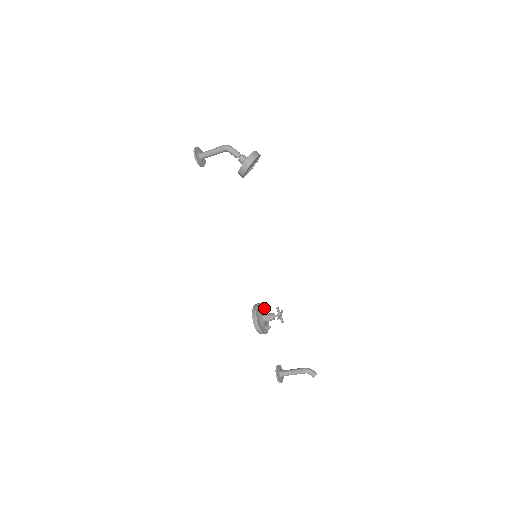
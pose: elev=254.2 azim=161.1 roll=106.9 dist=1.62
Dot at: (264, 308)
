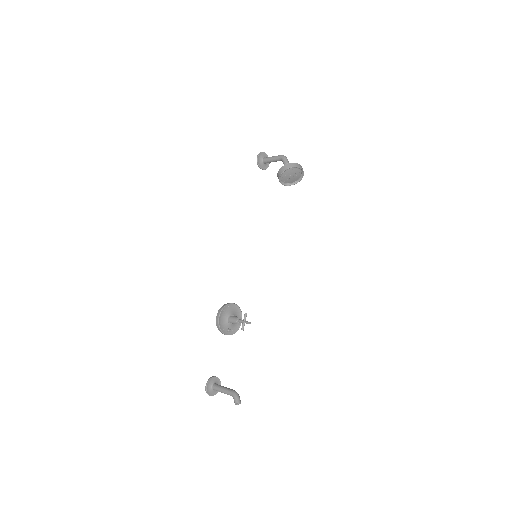
Dot at: (241, 316)
